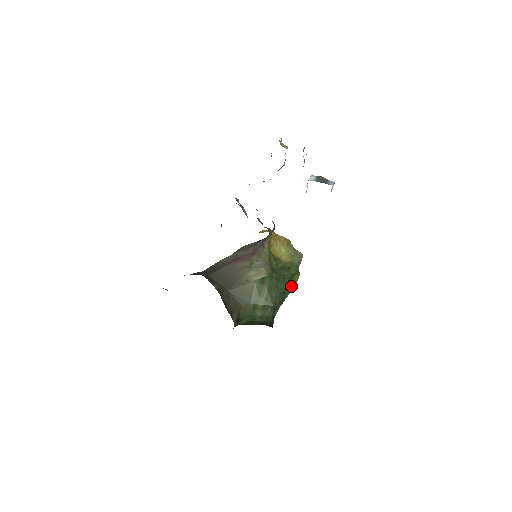
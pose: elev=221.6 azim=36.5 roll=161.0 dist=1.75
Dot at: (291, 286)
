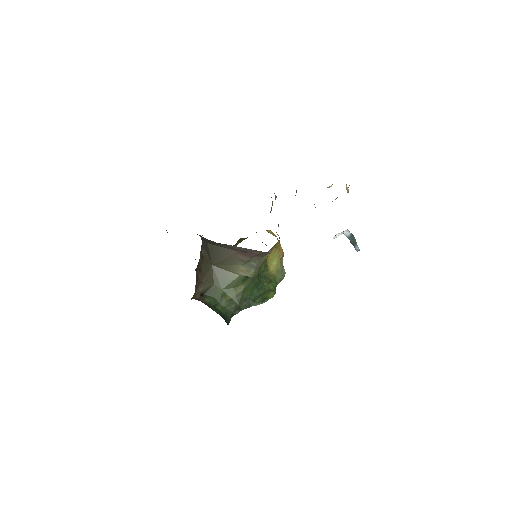
Dot at: (263, 299)
